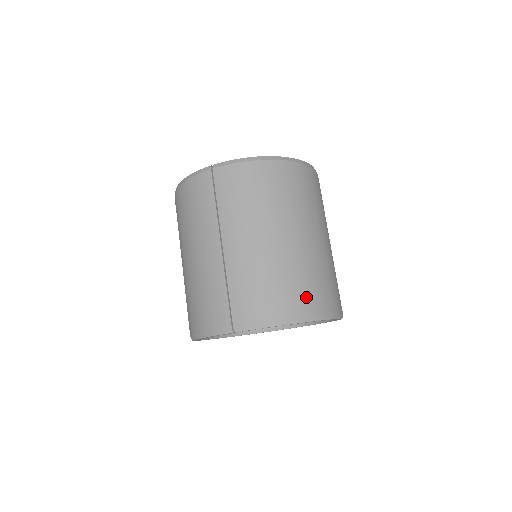
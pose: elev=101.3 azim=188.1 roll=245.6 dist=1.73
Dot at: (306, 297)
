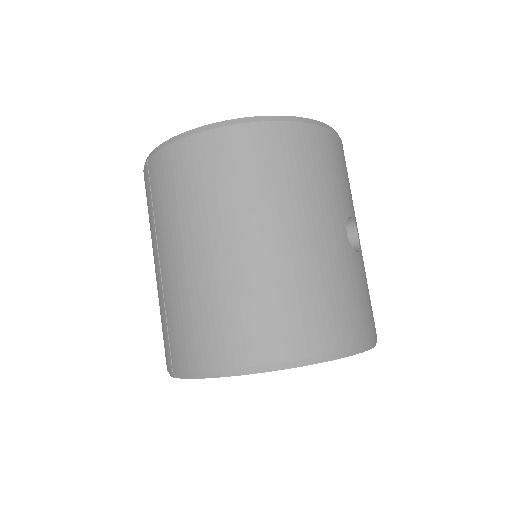
Dot at: (250, 336)
